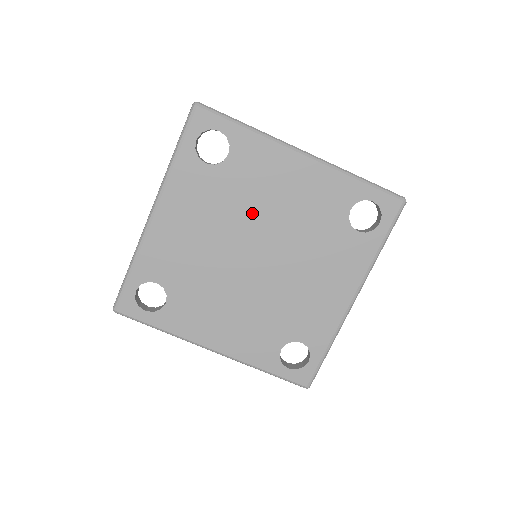
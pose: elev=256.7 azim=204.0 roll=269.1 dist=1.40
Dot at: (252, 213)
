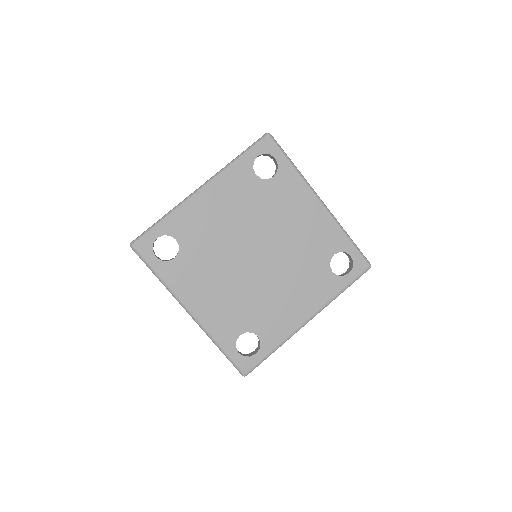
Dot at: (269, 224)
